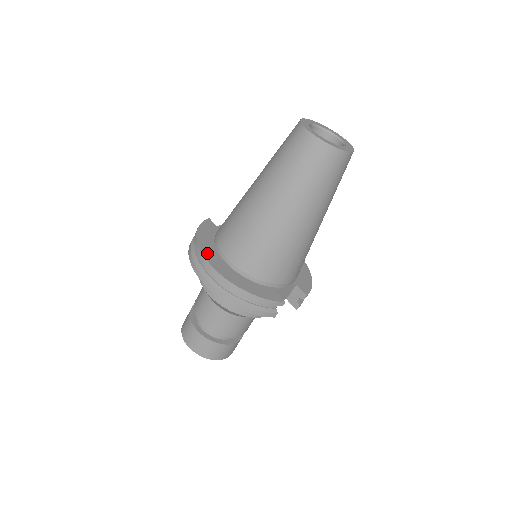
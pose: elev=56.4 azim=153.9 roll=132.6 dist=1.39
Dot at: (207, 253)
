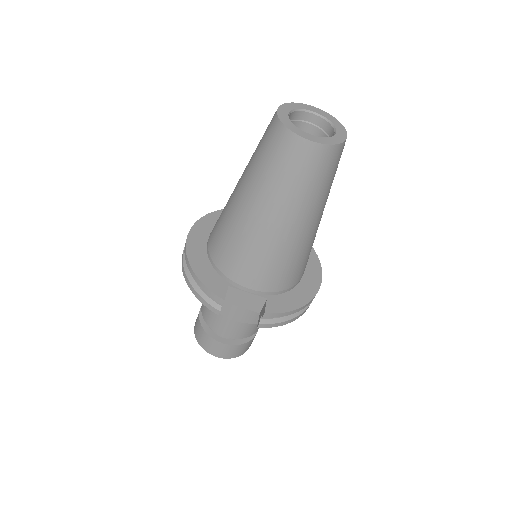
Dot at: (199, 227)
